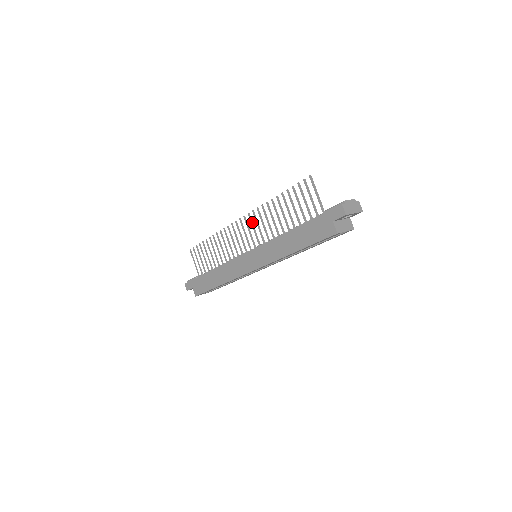
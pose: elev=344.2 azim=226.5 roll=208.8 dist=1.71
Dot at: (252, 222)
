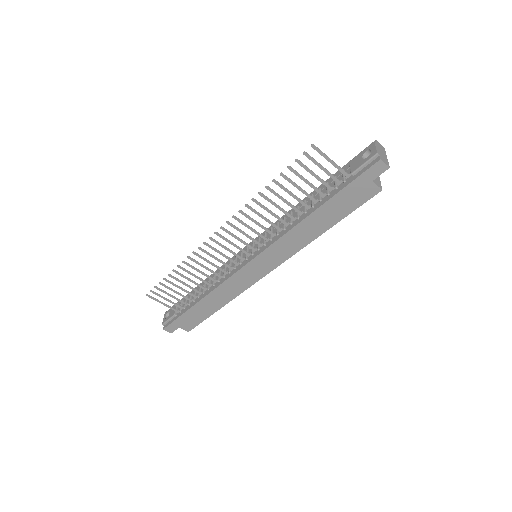
Dot at: (237, 228)
